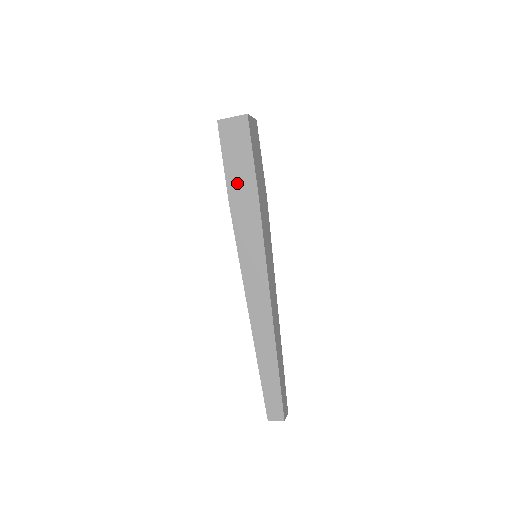
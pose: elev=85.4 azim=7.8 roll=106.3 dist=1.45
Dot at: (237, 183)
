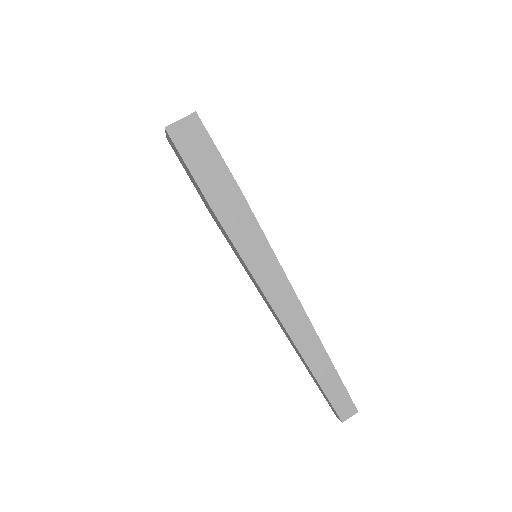
Dot at: (212, 184)
